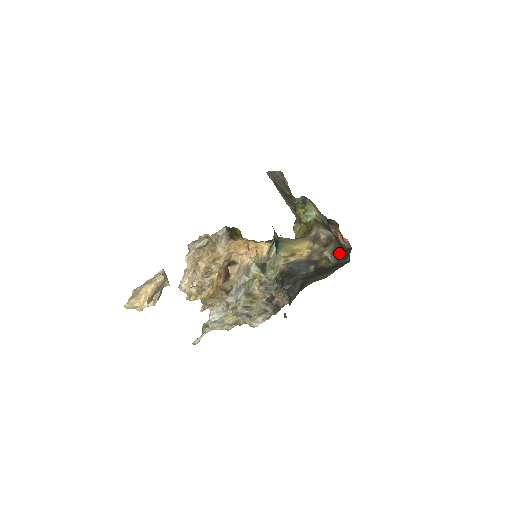
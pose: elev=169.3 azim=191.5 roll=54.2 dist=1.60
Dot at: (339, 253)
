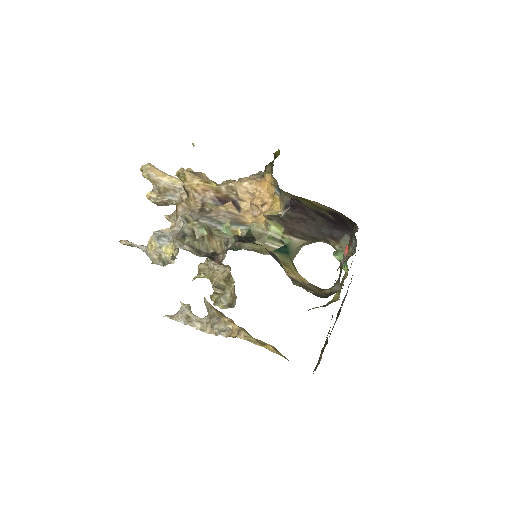
Dot at: (323, 297)
